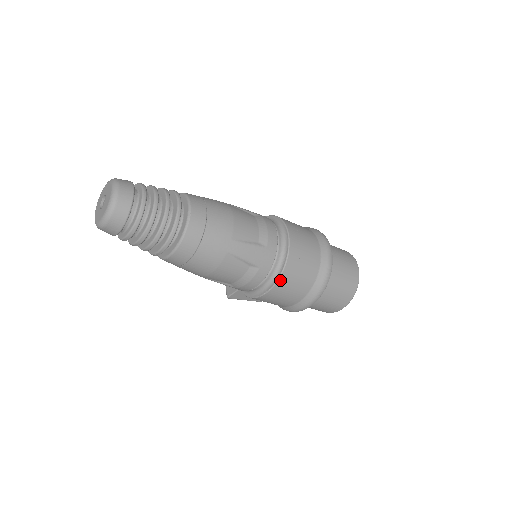
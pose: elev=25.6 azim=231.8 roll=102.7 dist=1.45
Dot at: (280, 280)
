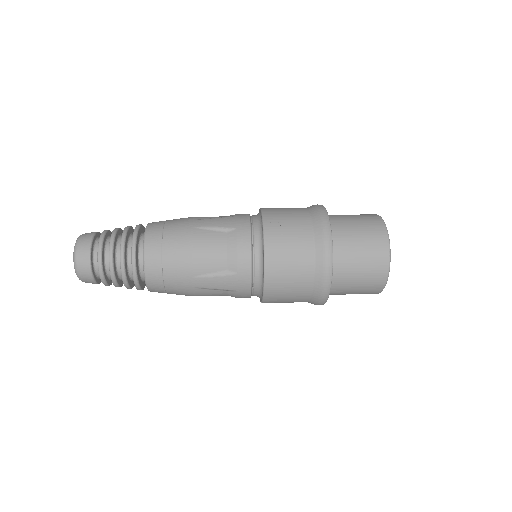
Dot at: (266, 298)
